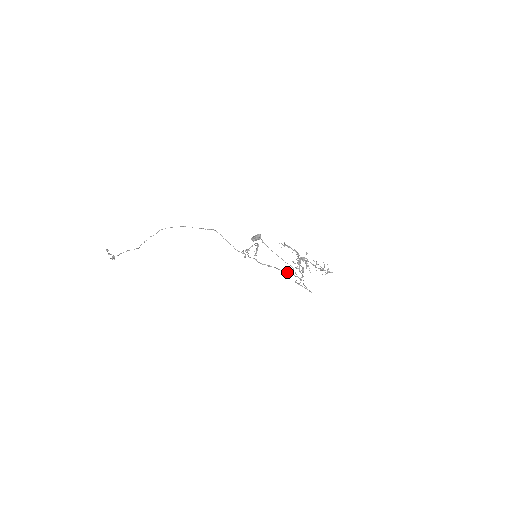
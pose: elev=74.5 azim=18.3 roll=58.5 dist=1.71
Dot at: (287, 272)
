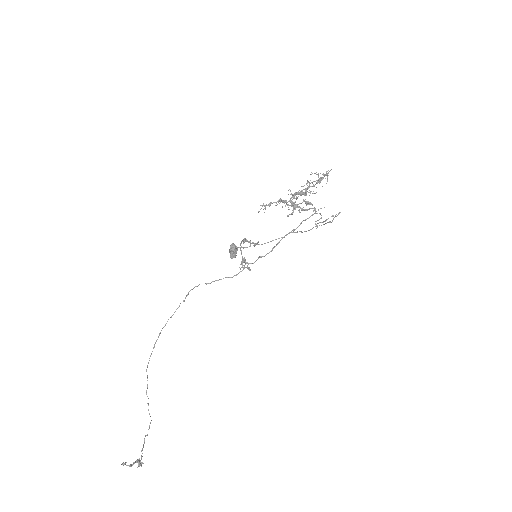
Dot at: (299, 225)
